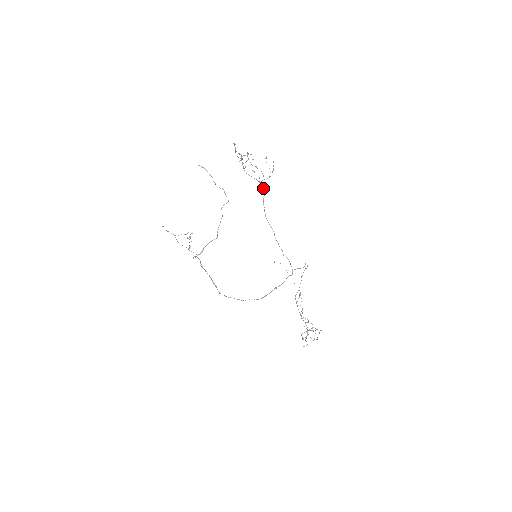
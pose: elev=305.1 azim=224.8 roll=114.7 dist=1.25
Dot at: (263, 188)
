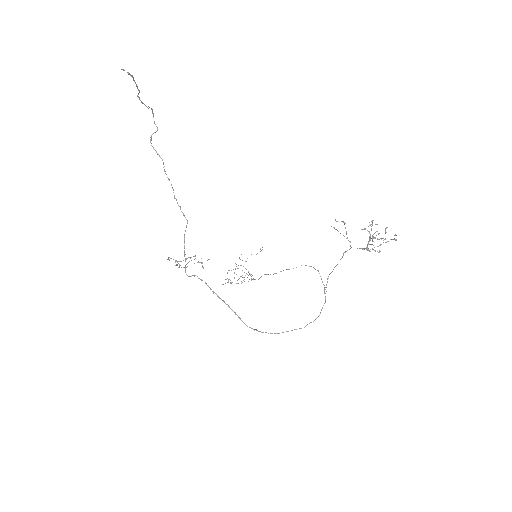
Dot at: occluded
